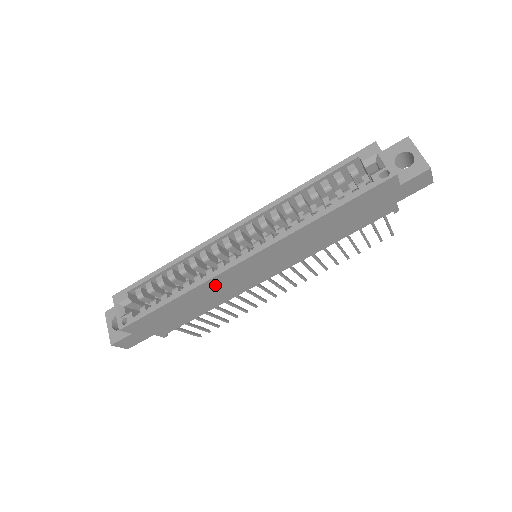
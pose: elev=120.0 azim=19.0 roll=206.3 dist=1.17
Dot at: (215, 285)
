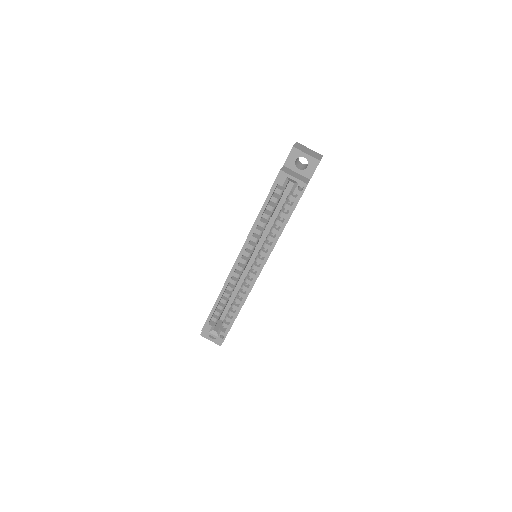
Dot at: occluded
